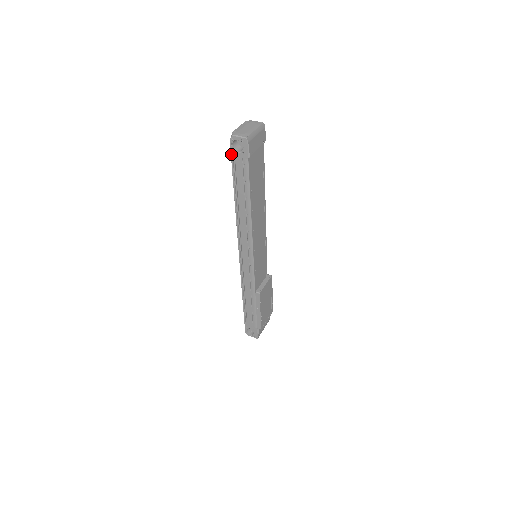
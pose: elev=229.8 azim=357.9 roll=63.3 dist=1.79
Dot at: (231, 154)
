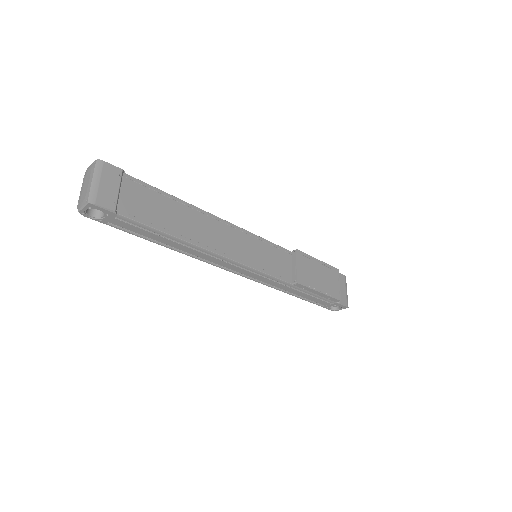
Dot at: occluded
